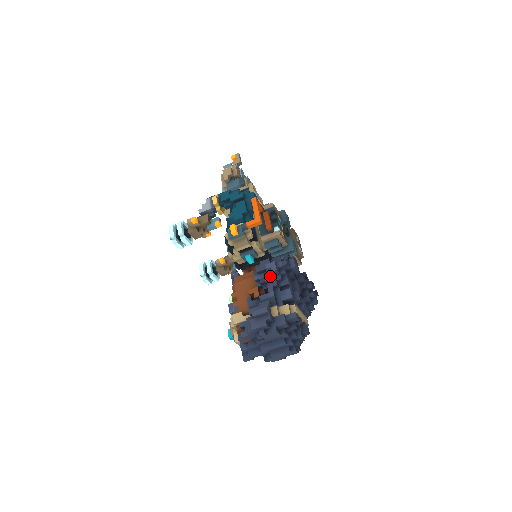
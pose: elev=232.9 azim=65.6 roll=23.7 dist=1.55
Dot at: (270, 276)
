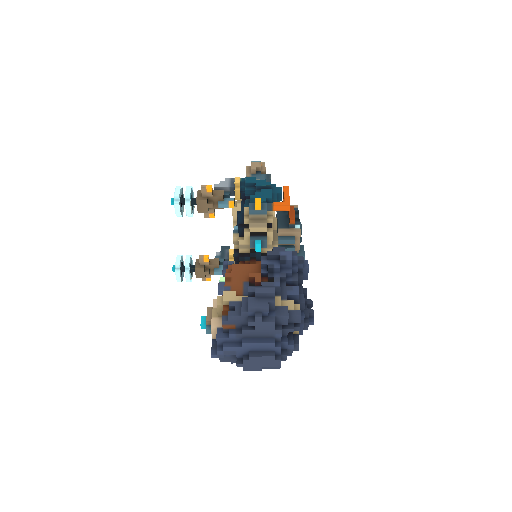
Dot at: (280, 266)
